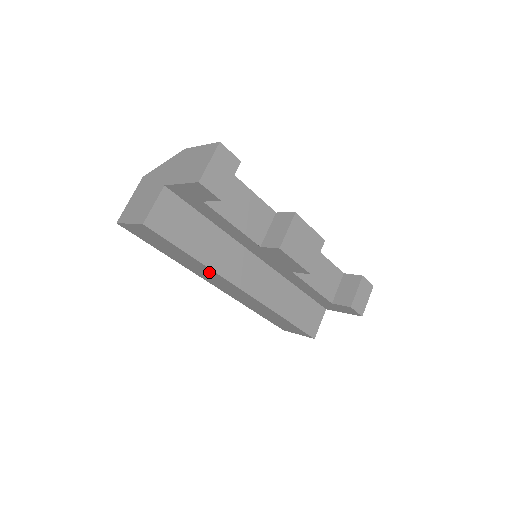
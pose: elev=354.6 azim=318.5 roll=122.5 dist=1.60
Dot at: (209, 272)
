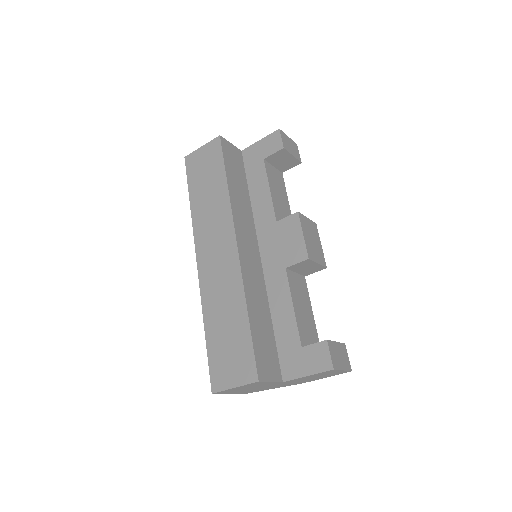
Dot at: (221, 213)
